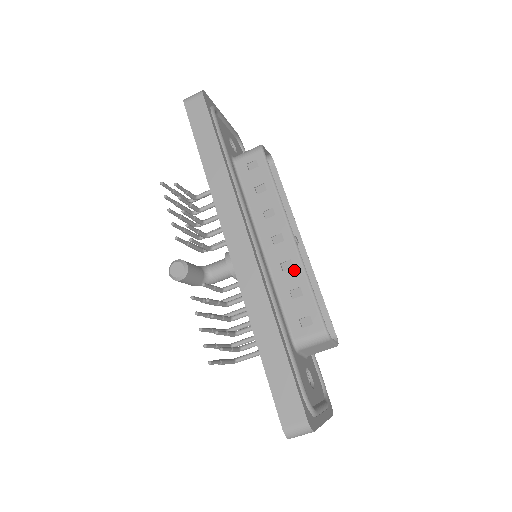
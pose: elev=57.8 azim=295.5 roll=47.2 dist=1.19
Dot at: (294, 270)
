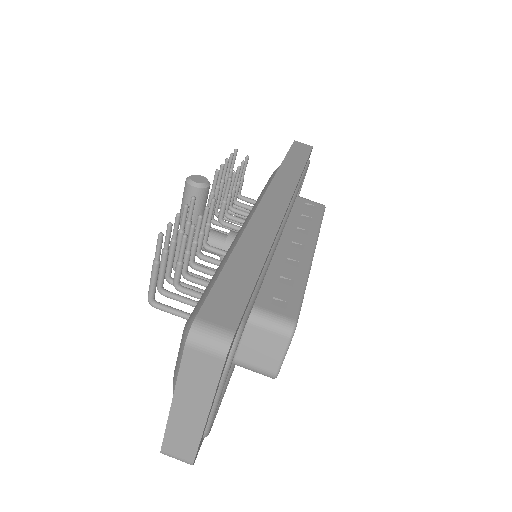
Dot at: (297, 268)
